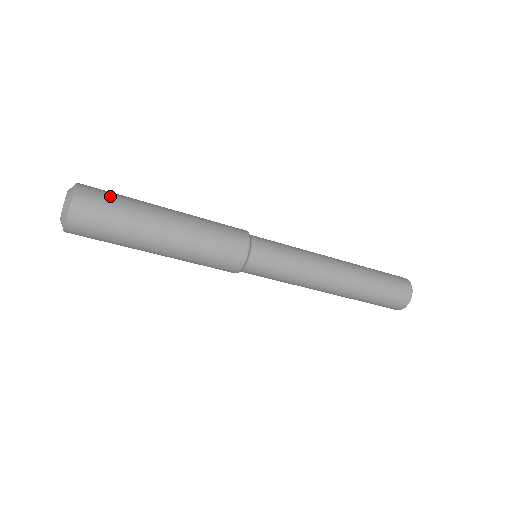
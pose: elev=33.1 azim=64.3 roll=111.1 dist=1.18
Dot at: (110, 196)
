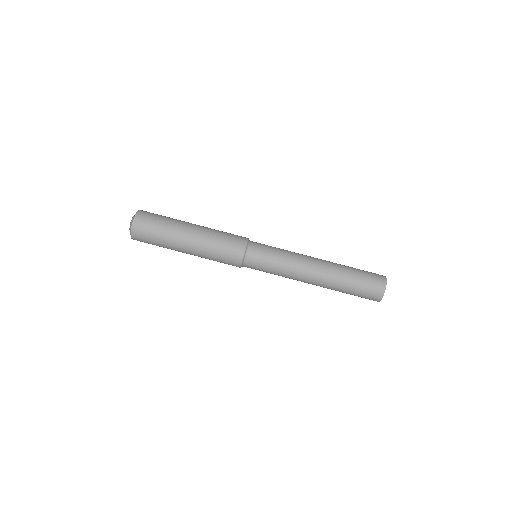
Dot at: occluded
